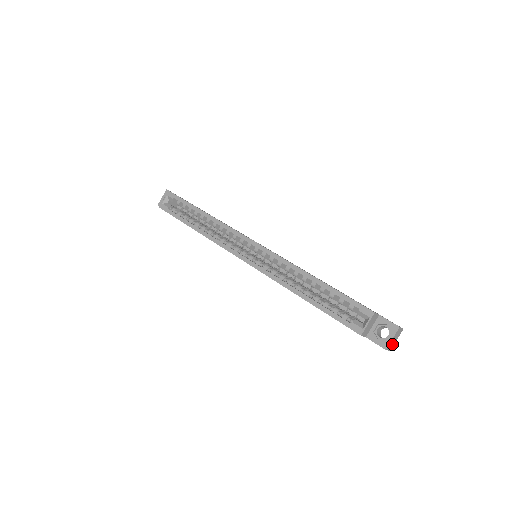
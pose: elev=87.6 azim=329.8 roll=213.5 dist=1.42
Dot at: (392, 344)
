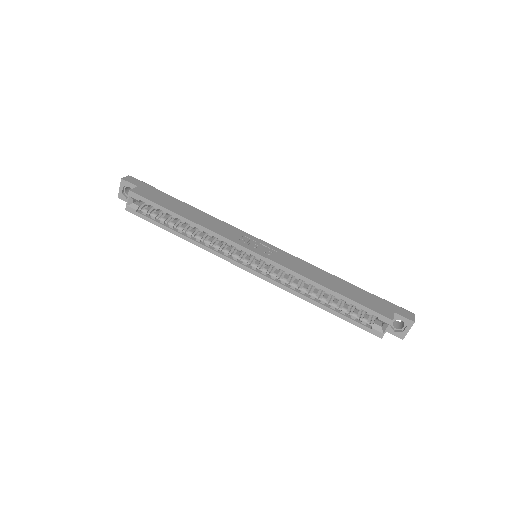
Dot at: occluded
